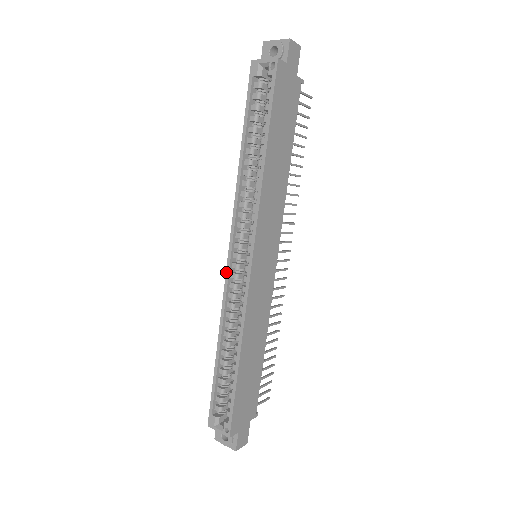
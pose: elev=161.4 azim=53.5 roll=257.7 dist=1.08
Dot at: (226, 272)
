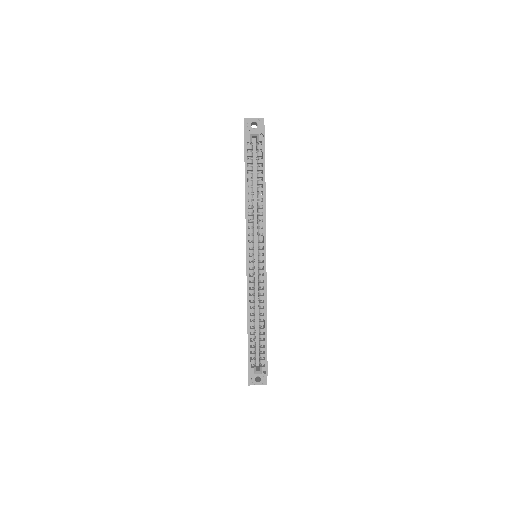
Dot at: (247, 270)
